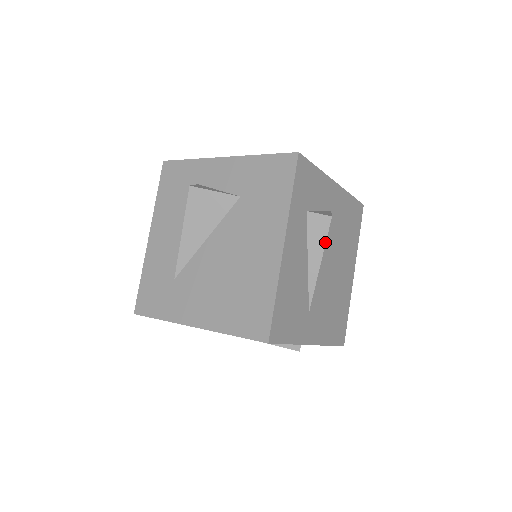
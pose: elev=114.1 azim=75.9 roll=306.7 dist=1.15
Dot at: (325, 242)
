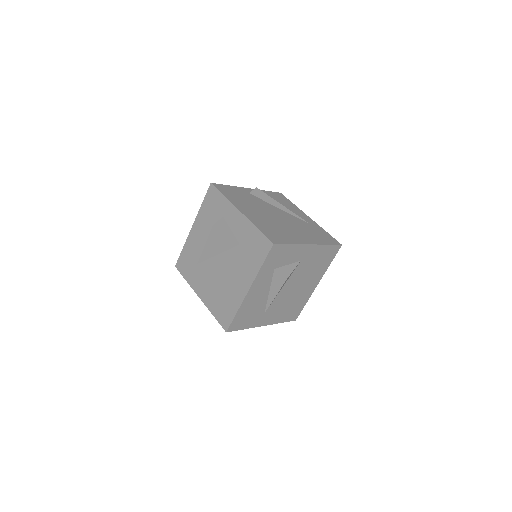
Dot at: occluded
